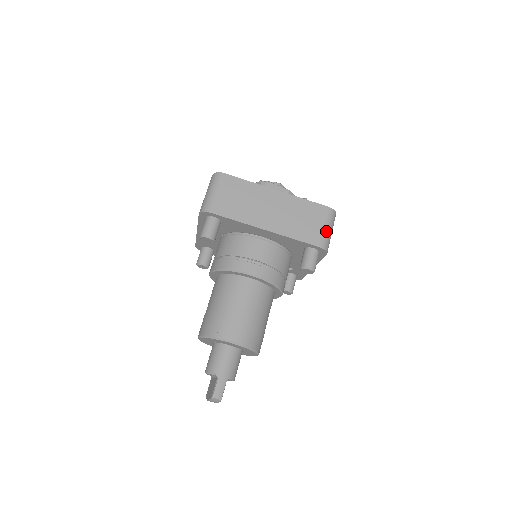
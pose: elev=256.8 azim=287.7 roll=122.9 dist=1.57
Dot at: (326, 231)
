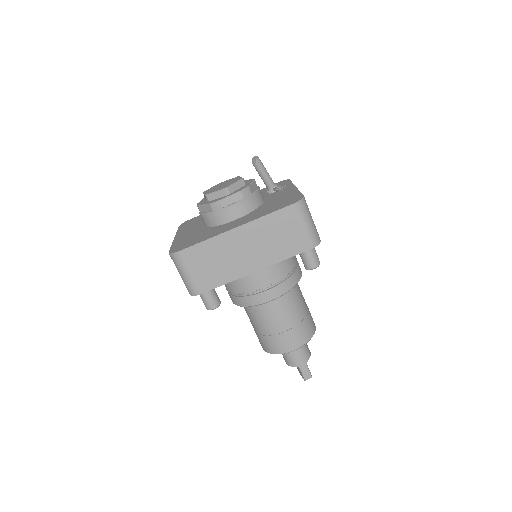
Dot at: (307, 229)
